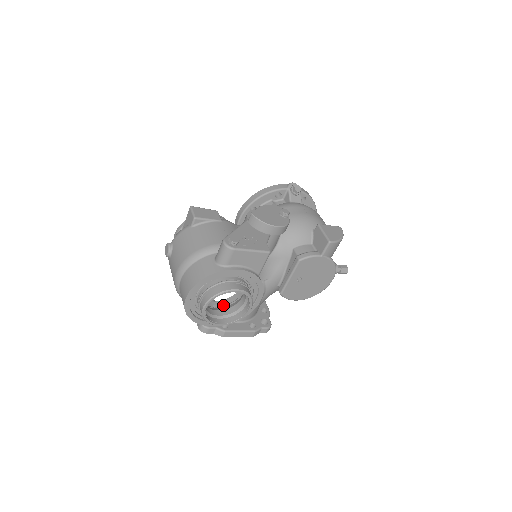
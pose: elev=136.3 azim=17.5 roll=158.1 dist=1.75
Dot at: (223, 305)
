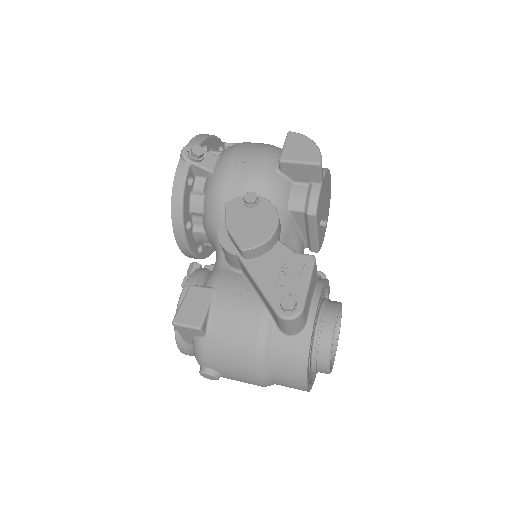
Dot at: occluded
